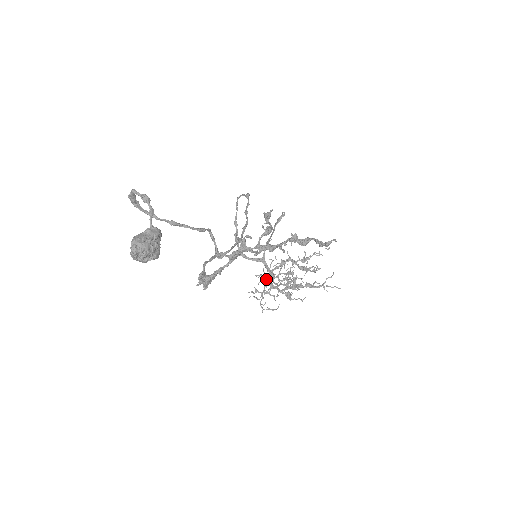
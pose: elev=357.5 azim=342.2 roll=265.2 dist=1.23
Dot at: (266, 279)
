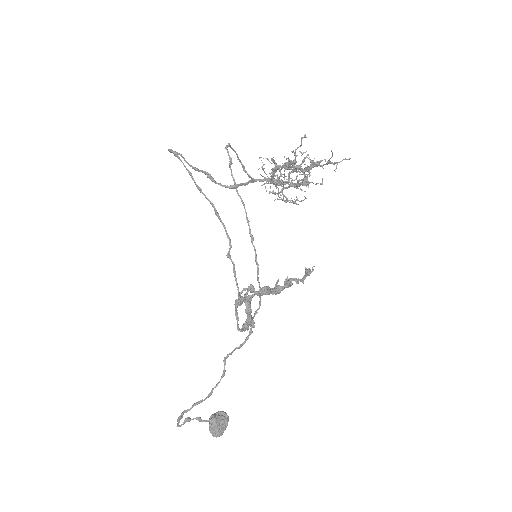
Dot at: occluded
